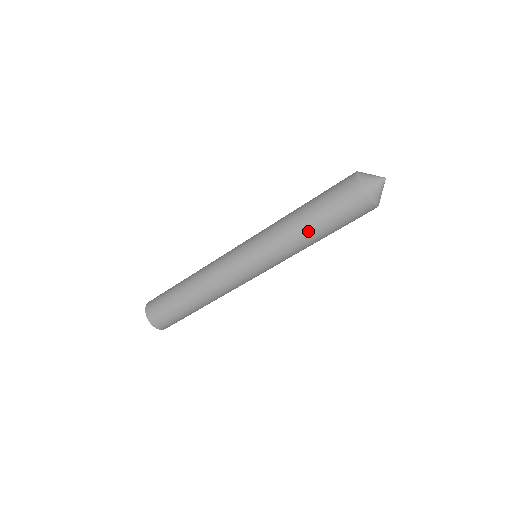
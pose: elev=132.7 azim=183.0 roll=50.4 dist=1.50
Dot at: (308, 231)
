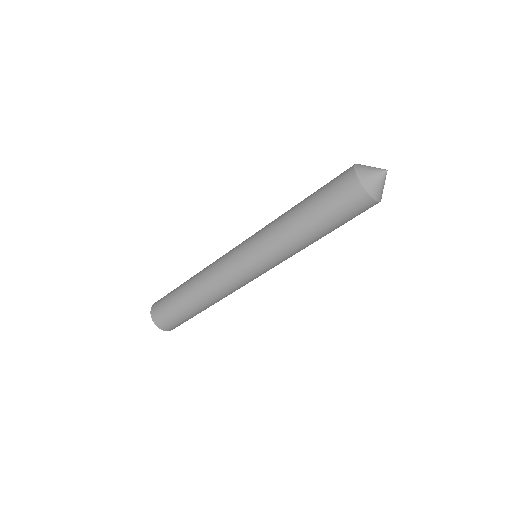
Dot at: (296, 211)
